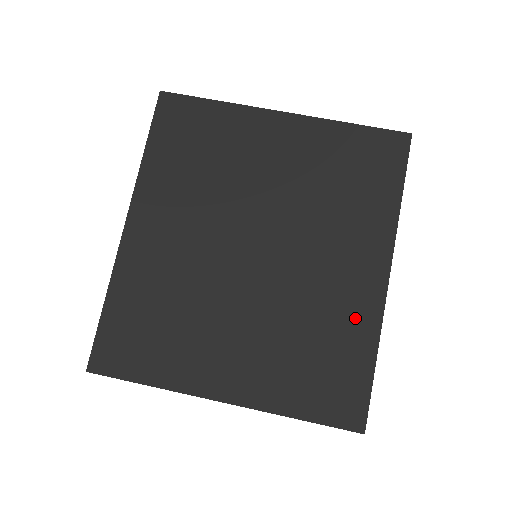
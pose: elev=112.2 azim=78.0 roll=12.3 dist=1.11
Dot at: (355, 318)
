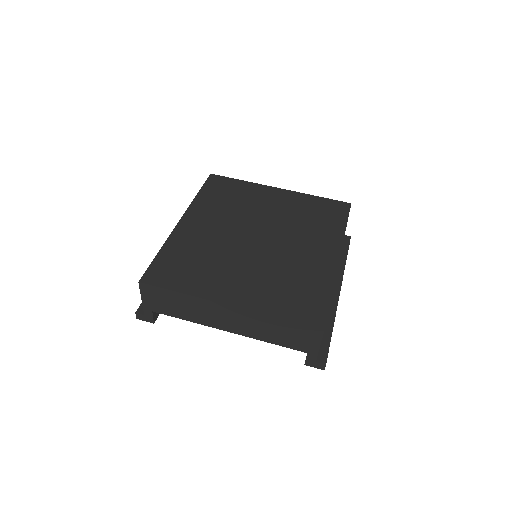
Dot at: (318, 273)
